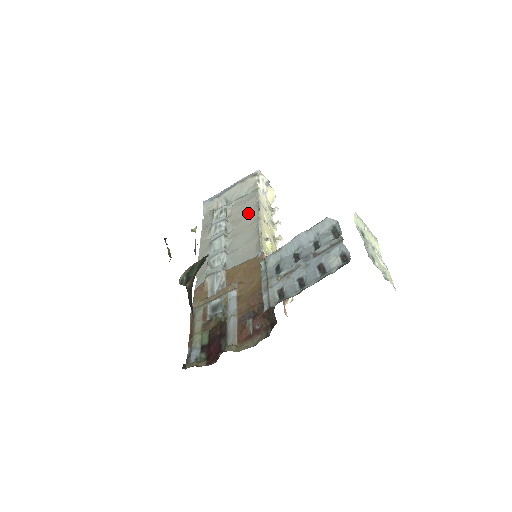
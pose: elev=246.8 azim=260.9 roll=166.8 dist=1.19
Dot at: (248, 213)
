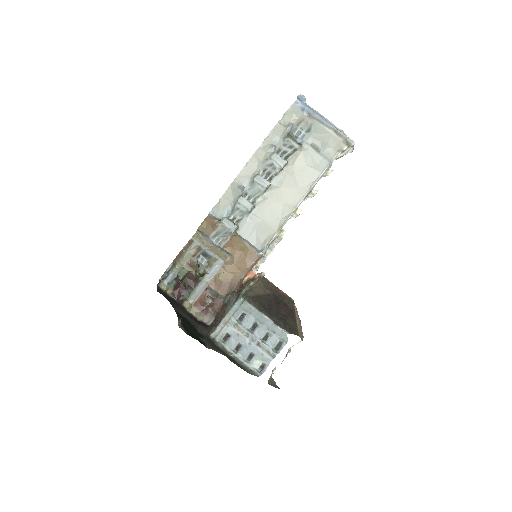
Dot at: (299, 187)
